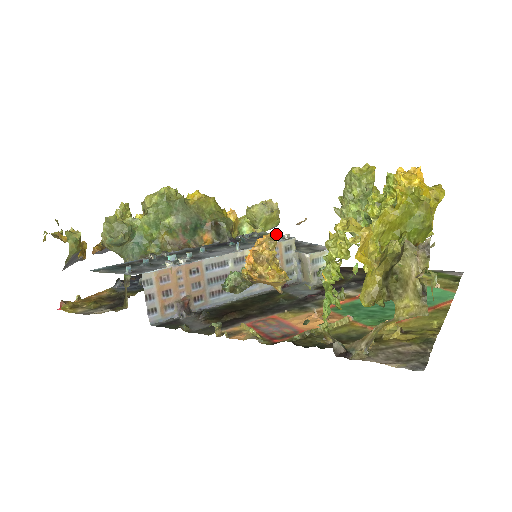
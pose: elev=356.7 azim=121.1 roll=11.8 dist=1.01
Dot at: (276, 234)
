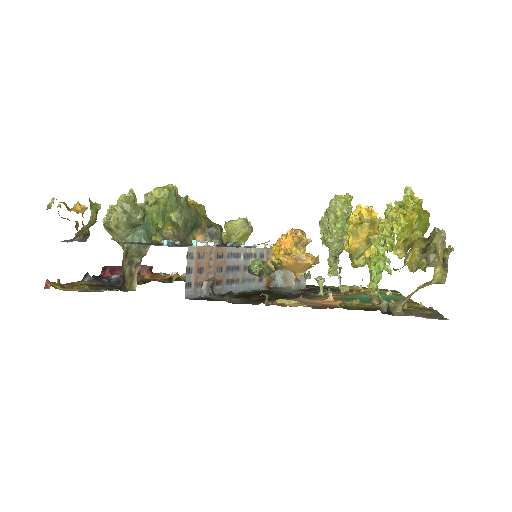
Dot at: (255, 246)
